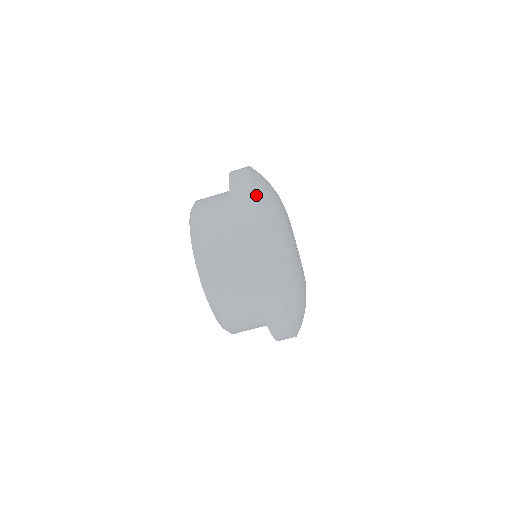
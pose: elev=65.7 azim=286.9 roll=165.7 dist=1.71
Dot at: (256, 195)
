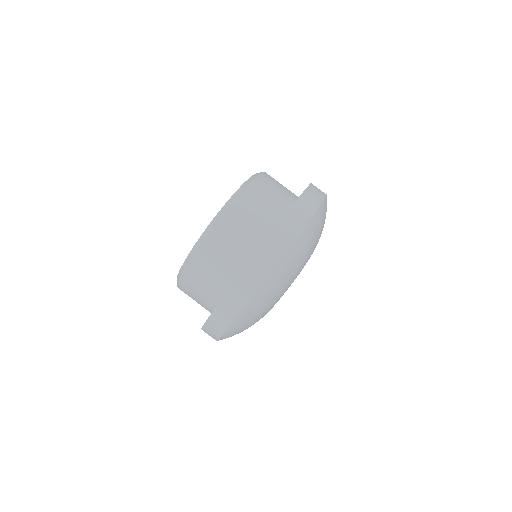
Dot at: (298, 242)
